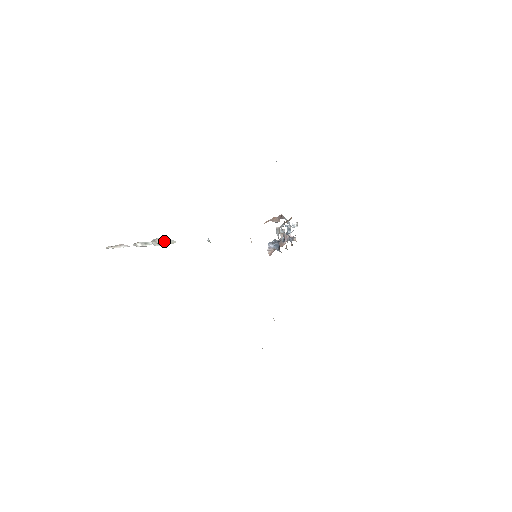
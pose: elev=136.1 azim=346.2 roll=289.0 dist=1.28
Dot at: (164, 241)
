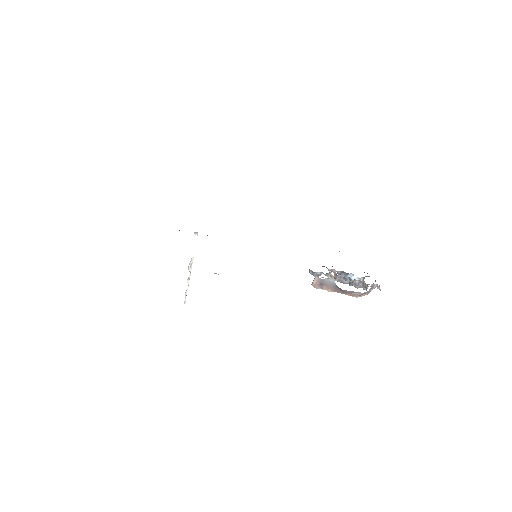
Dot at: (190, 262)
